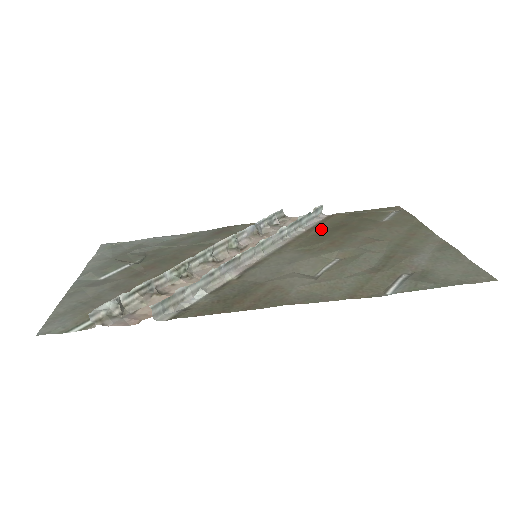
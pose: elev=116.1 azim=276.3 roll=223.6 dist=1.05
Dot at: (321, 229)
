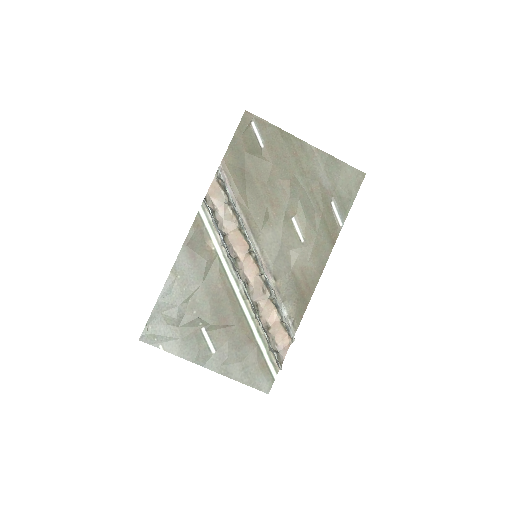
Dot at: (244, 192)
